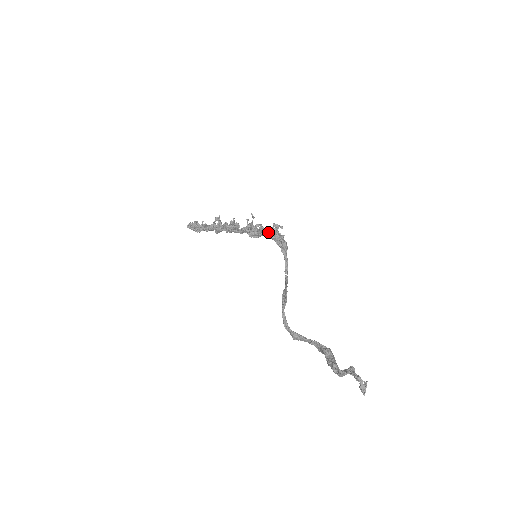
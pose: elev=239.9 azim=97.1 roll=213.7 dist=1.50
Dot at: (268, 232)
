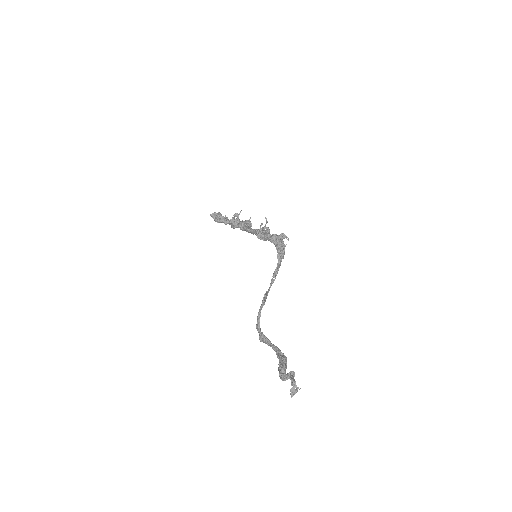
Dot at: (273, 237)
